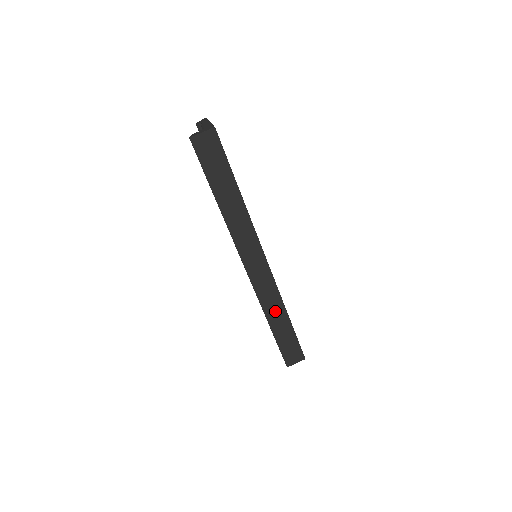
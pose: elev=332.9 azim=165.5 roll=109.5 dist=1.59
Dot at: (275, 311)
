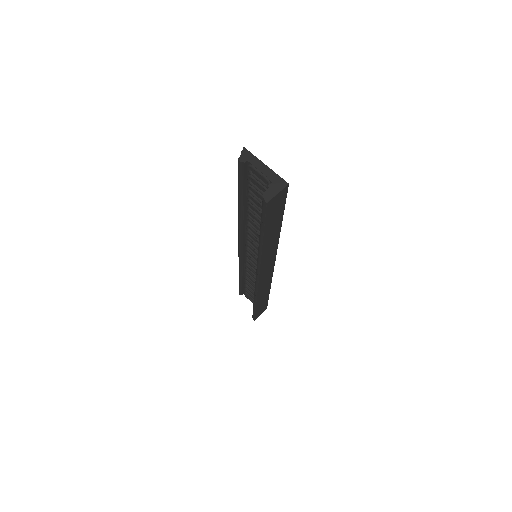
Dot at: (264, 292)
